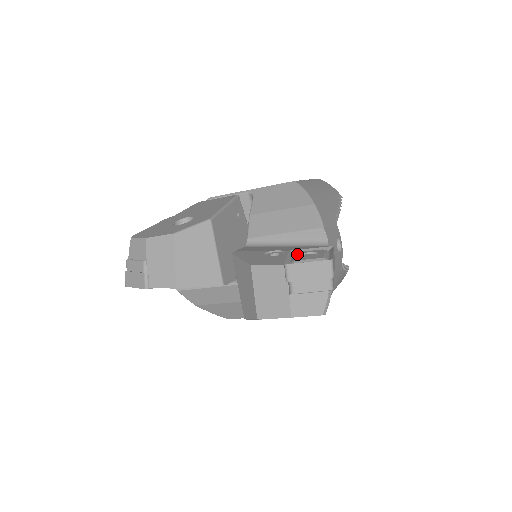
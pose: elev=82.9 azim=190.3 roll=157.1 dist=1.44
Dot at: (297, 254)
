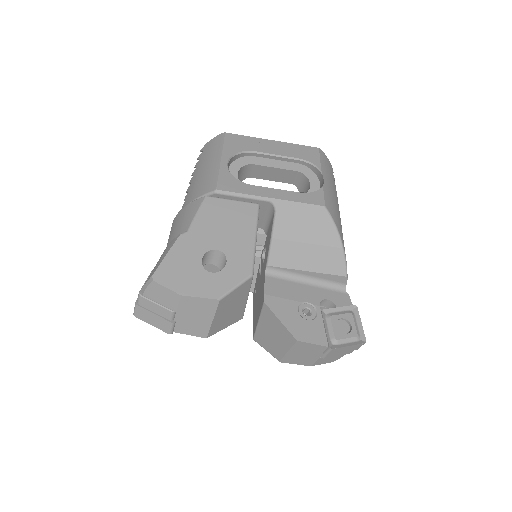
Dot at: (332, 323)
